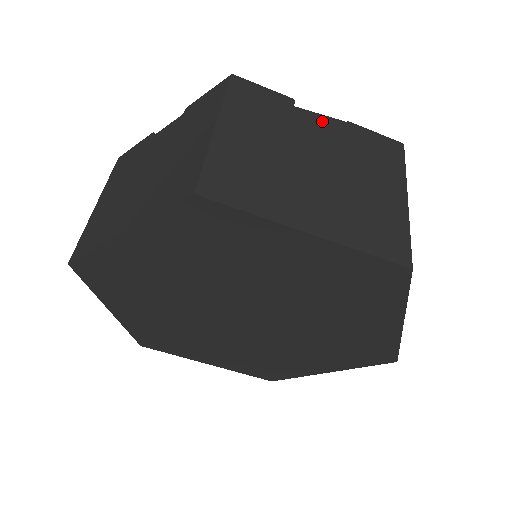
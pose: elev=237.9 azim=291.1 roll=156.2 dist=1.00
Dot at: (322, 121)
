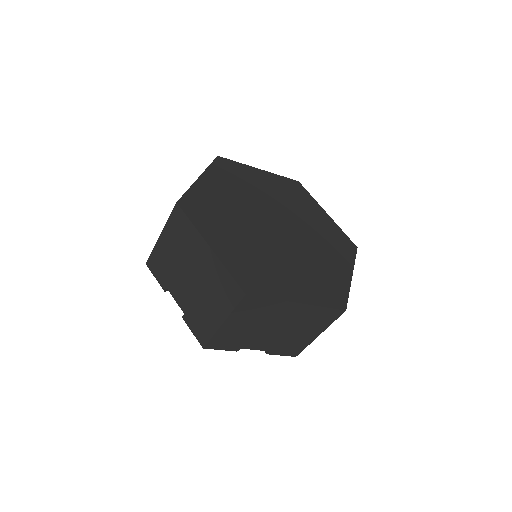
Dot at: occluded
